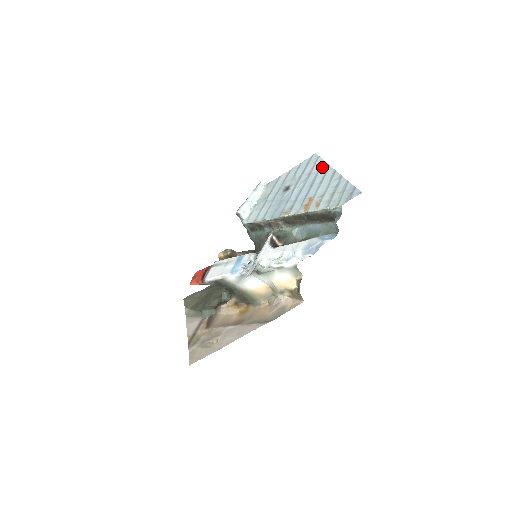
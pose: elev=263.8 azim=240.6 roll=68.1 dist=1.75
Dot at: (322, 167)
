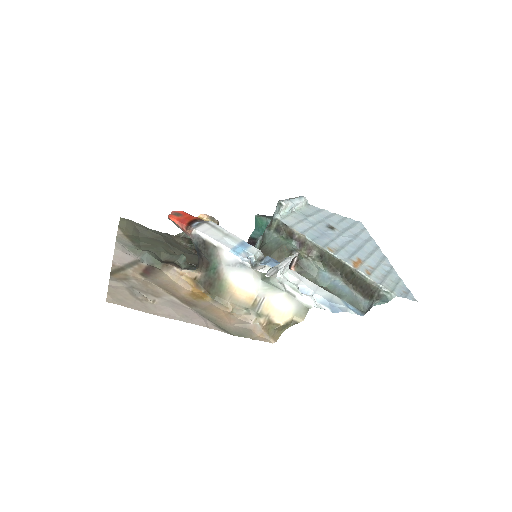
Dot at: (371, 241)
